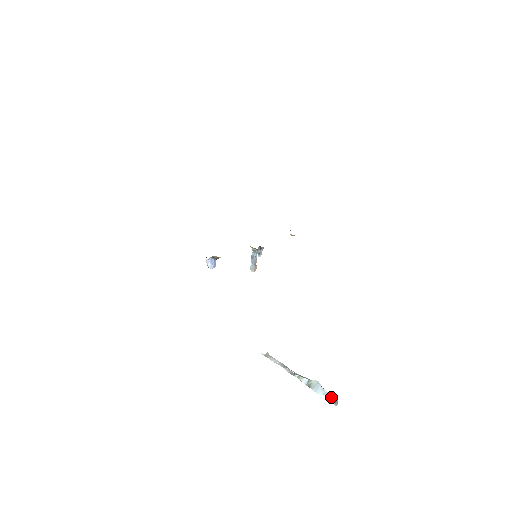
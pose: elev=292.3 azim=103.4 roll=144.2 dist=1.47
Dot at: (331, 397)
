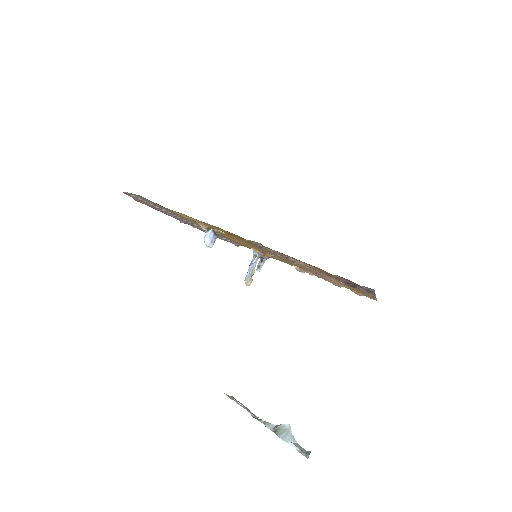
Dot at: (302, 449)
